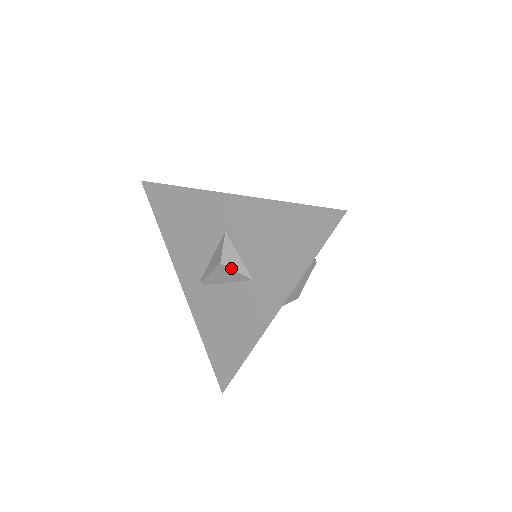
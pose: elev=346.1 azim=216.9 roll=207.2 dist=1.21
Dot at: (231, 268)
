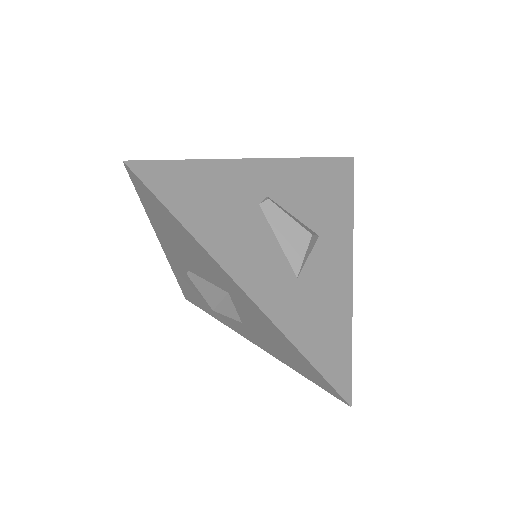
Dot at: (223, 314)
